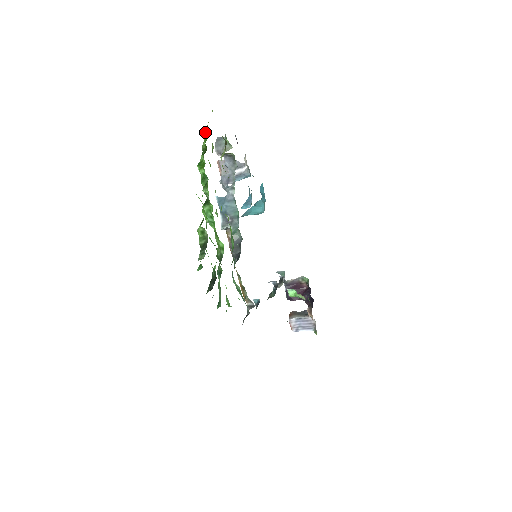
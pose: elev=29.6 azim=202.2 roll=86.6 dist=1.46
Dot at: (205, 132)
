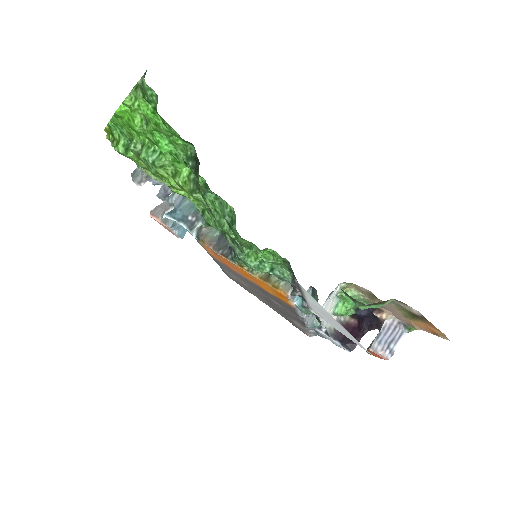
Dot at: (107, 136)
